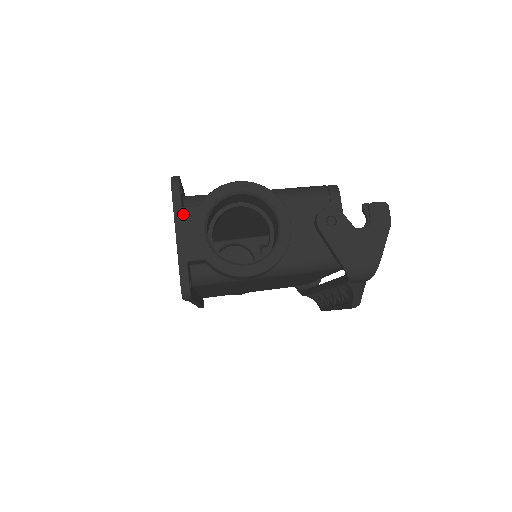
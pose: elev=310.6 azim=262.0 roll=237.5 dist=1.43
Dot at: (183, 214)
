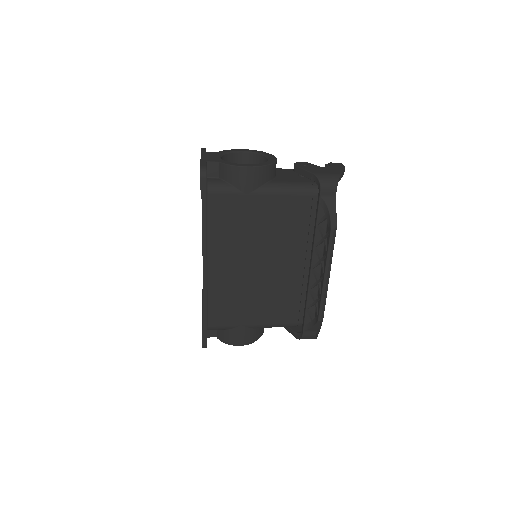
Dot at: (207, 153)
